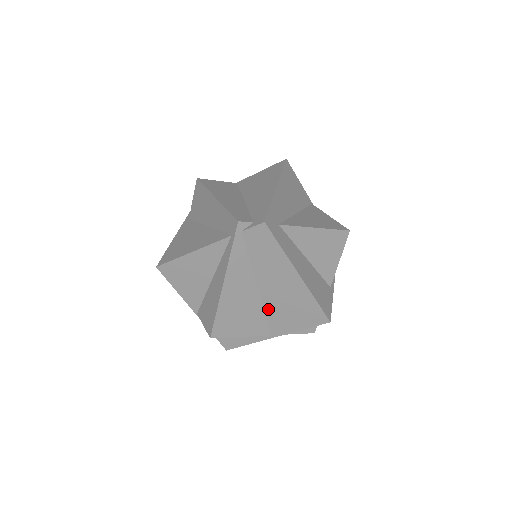
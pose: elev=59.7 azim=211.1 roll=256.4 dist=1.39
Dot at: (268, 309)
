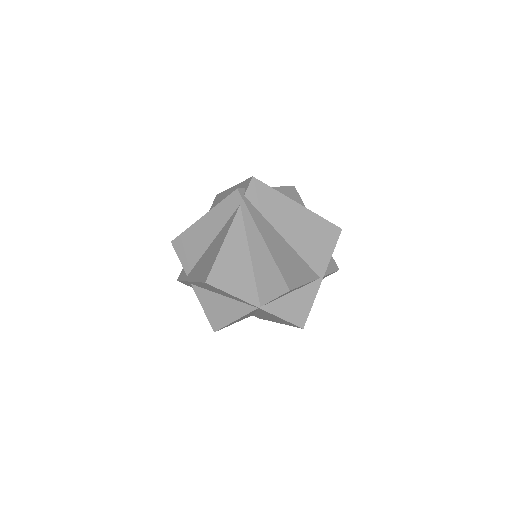
Dot at: (302, 253)
